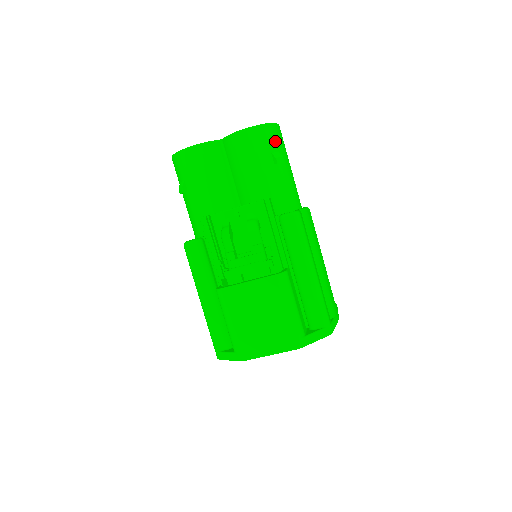
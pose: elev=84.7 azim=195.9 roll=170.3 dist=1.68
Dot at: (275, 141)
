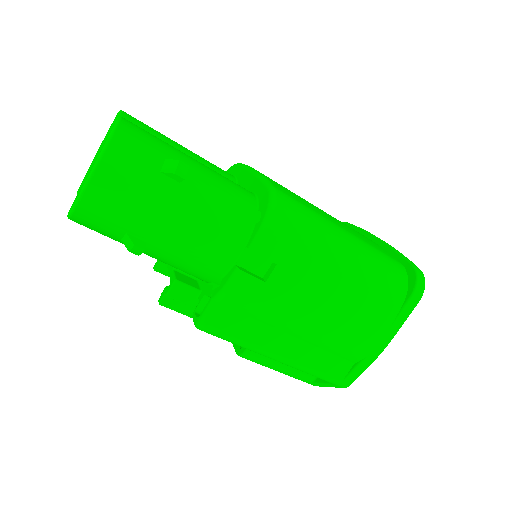
Dot at: (107, 224)
